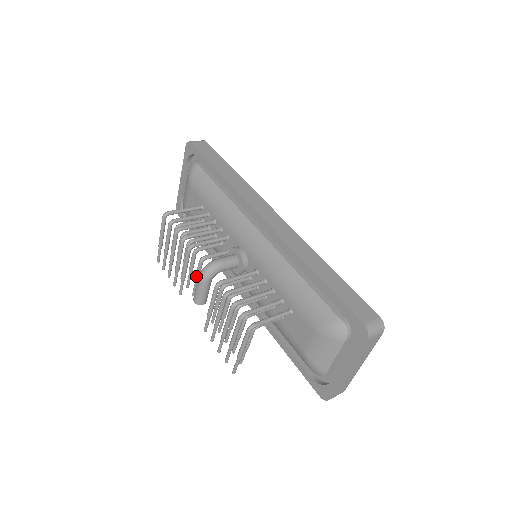
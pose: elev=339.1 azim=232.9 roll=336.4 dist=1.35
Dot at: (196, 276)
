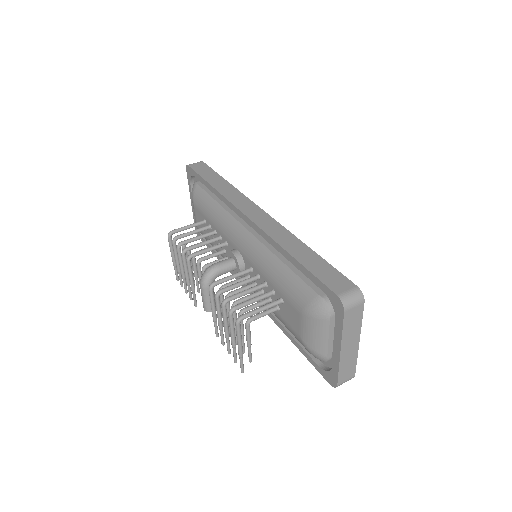
Dot at: occluded
